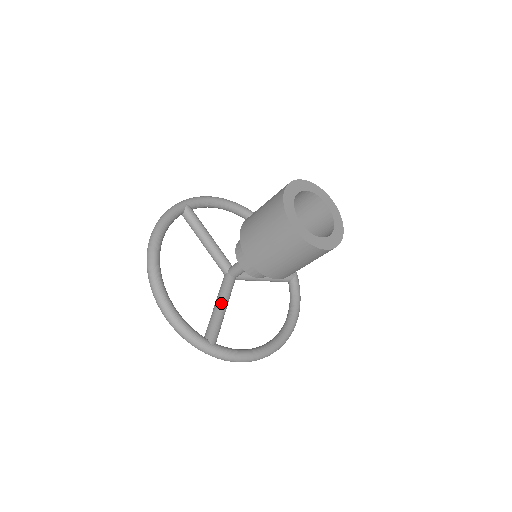
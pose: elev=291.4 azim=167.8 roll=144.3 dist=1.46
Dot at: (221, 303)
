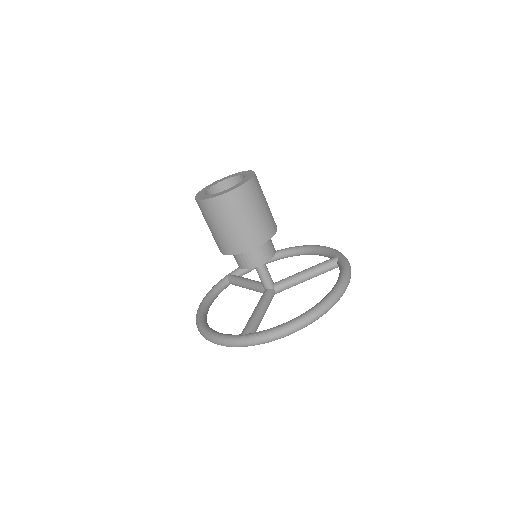
Dot at: (255, 308)
